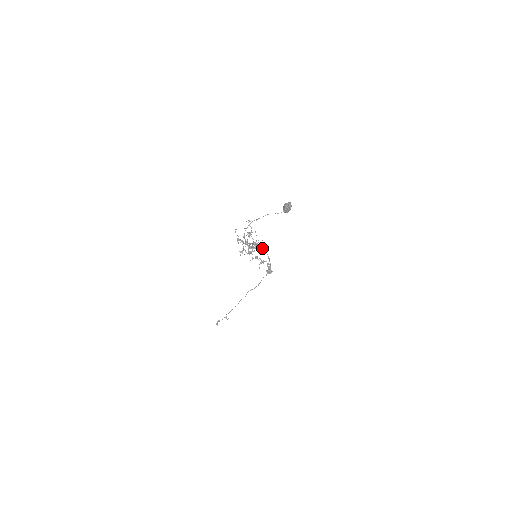
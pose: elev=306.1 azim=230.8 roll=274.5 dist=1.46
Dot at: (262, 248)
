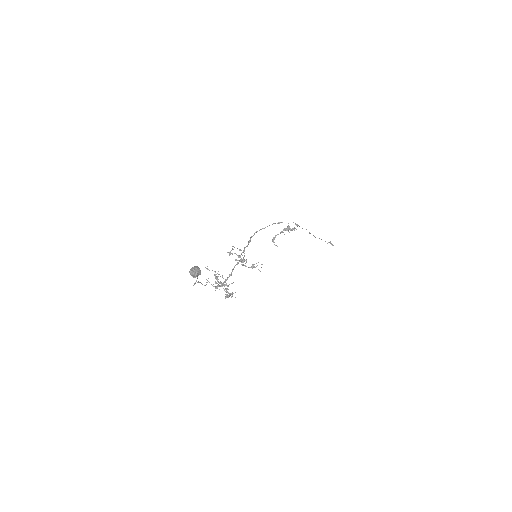
Dot at: (261, 229)
